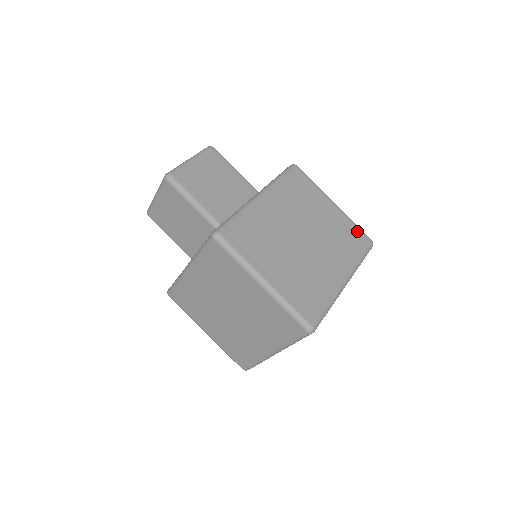
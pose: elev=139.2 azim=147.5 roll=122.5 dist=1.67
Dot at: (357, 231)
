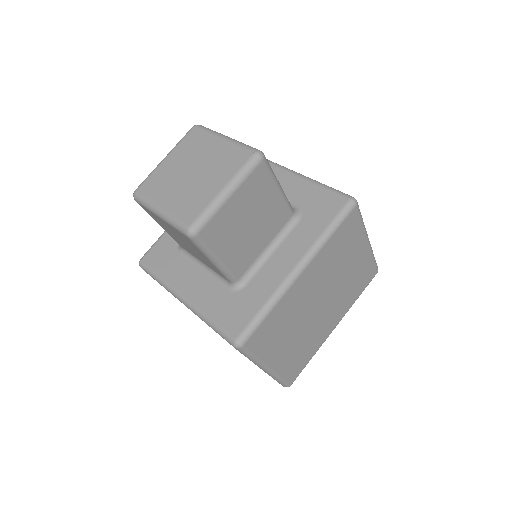
Dot at: (372, 267)
